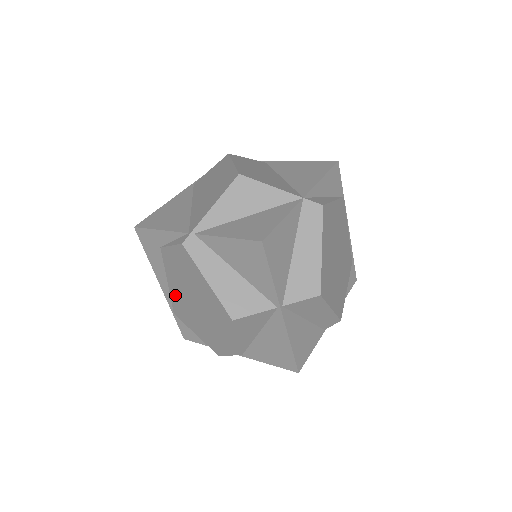
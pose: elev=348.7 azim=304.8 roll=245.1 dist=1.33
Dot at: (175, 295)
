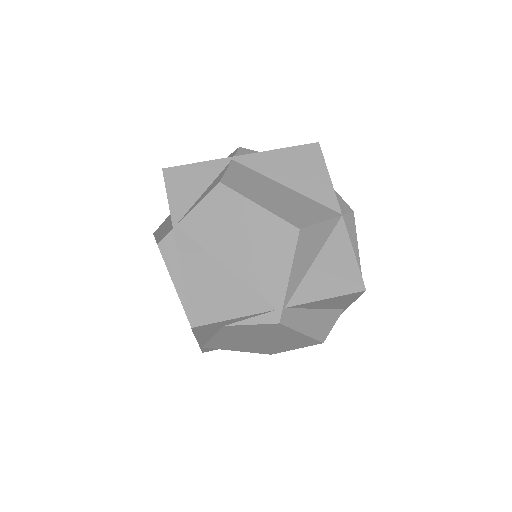
Dot at: (221, 341)
